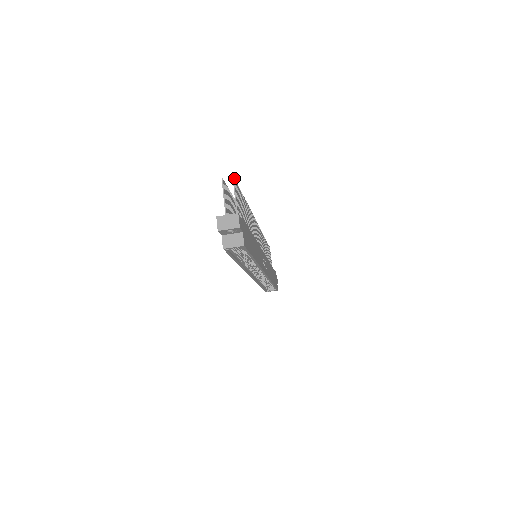
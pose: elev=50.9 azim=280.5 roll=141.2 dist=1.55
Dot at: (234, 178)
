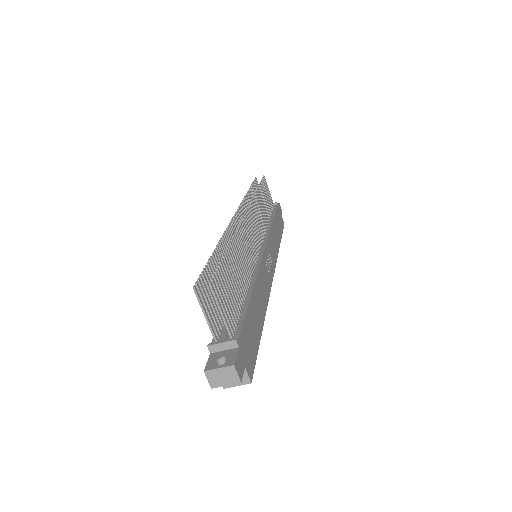
Dot at: (211, 279)
